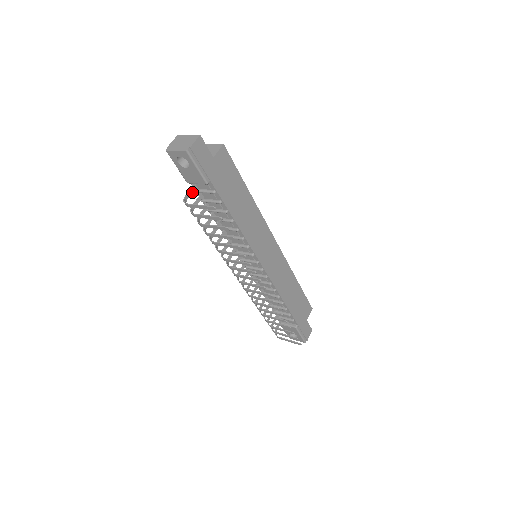
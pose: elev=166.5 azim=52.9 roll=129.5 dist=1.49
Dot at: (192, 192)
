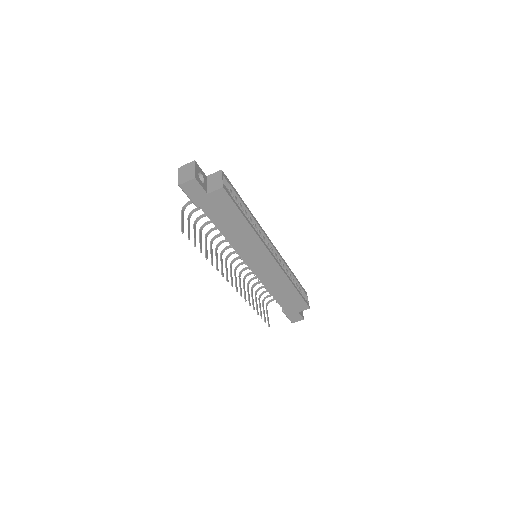
Dot at: occluded
